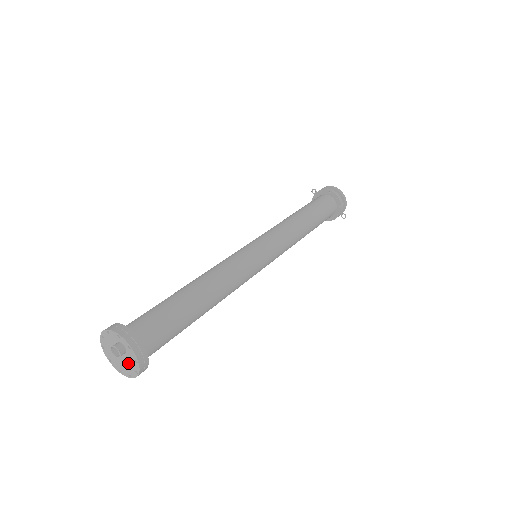
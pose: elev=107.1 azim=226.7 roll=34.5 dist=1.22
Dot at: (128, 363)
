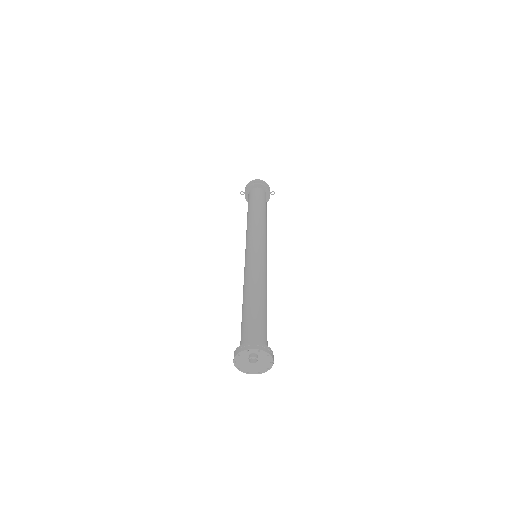
Dot at: (263, 362)
